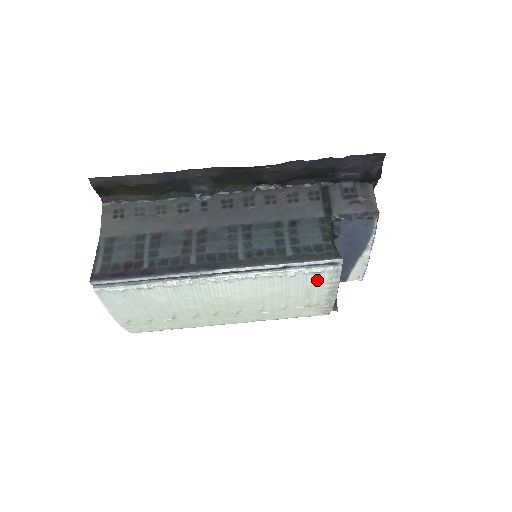
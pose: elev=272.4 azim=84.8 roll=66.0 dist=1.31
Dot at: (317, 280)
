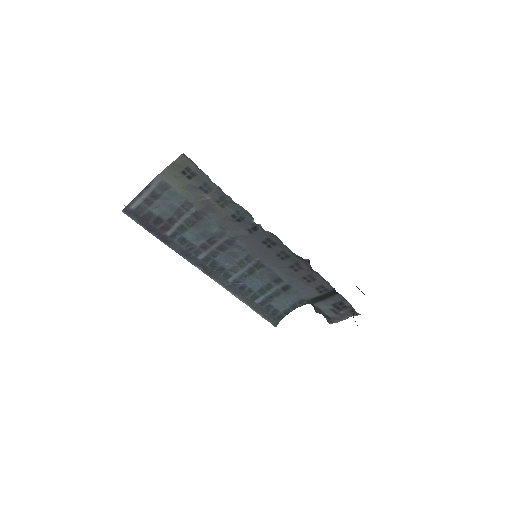
Dot at: occluded
